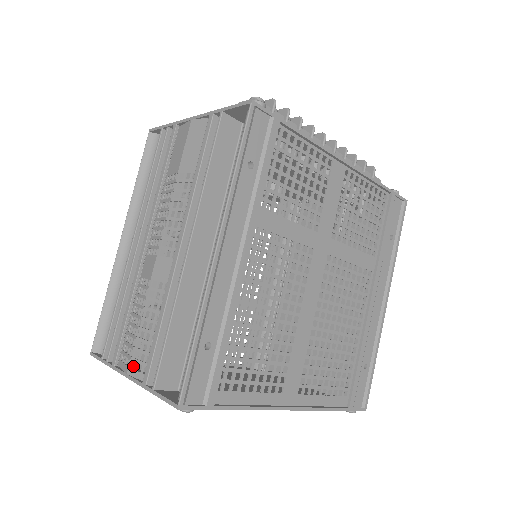
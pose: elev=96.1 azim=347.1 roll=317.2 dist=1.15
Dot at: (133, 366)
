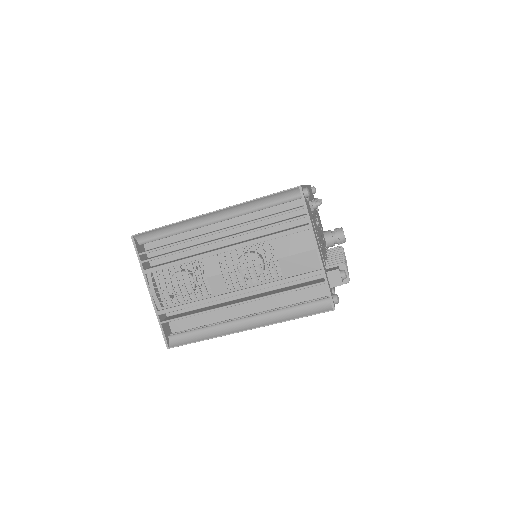
Dot at: occluded
